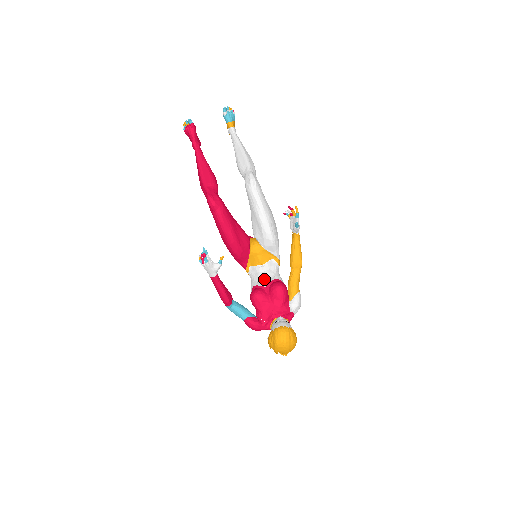
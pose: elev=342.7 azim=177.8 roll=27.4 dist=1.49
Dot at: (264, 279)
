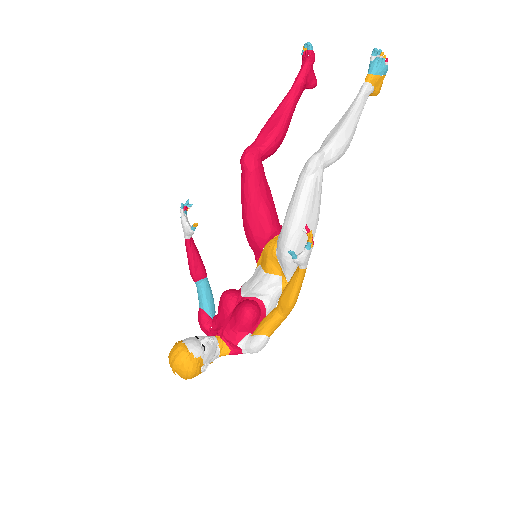
Dot at: (252, 288)
